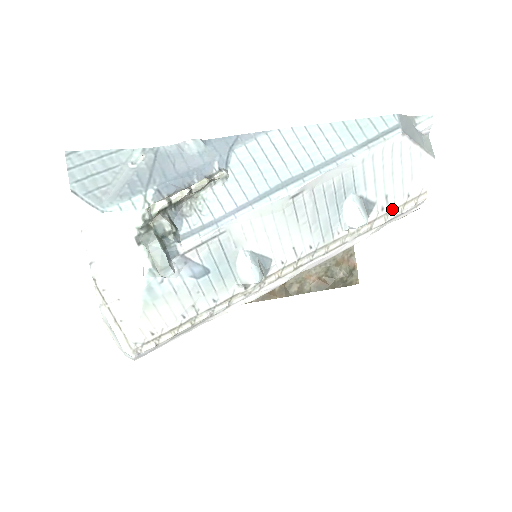
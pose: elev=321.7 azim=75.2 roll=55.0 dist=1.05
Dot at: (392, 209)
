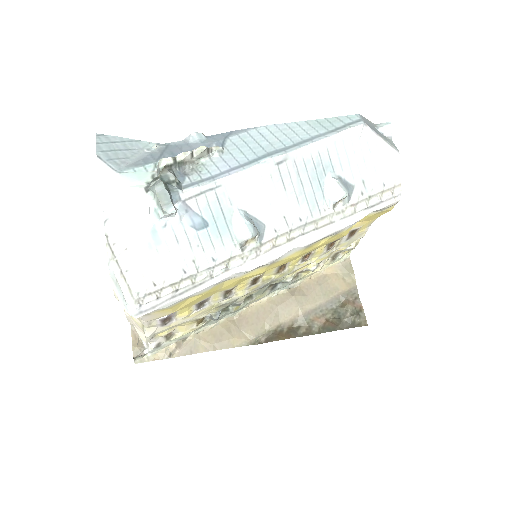
Dot at: (371, 196)
